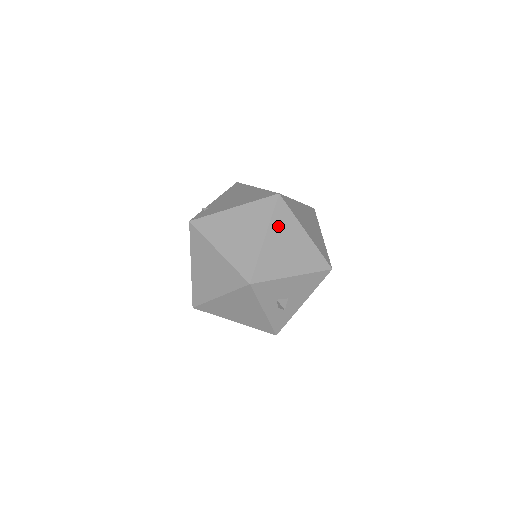
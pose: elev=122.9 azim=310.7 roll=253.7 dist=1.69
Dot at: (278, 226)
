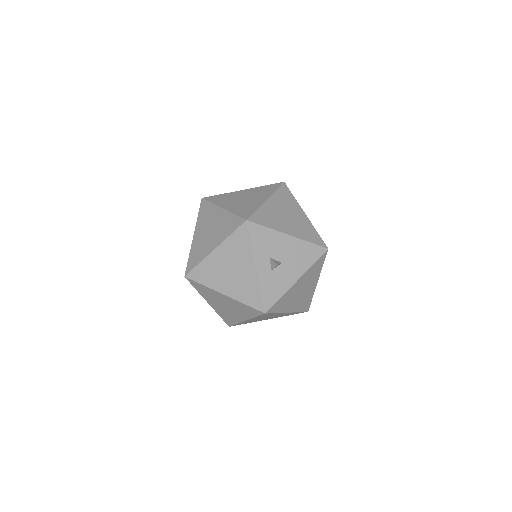
Dot at: (280, 199)
